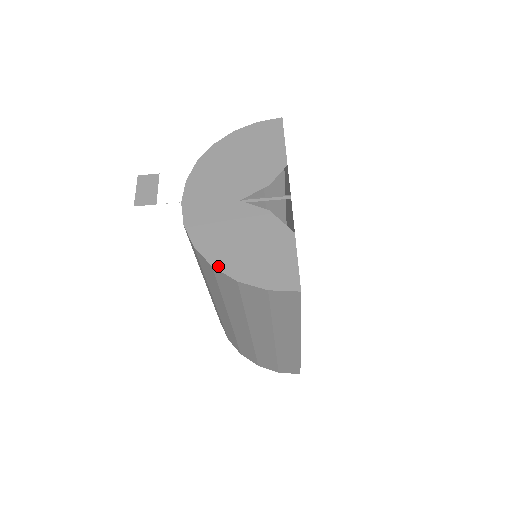
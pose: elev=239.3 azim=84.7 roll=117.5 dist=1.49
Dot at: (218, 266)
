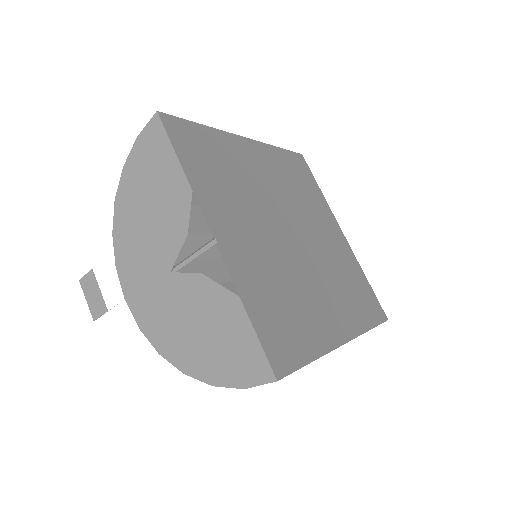
Dot at: (188, 372)
